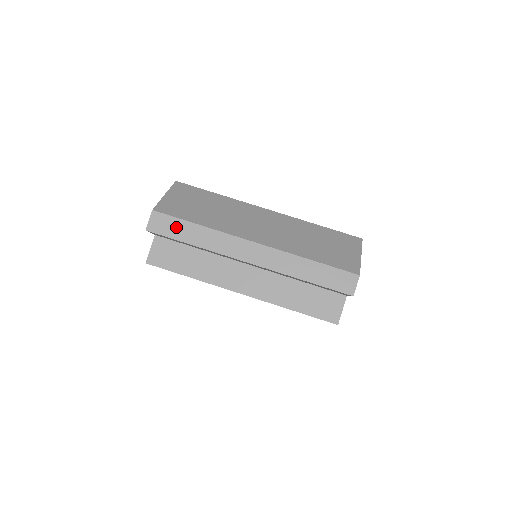
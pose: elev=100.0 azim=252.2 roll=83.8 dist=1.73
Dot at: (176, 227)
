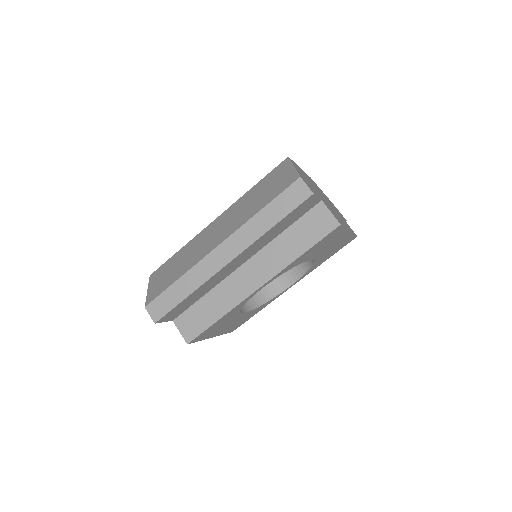
Dot at: (167, 299)
